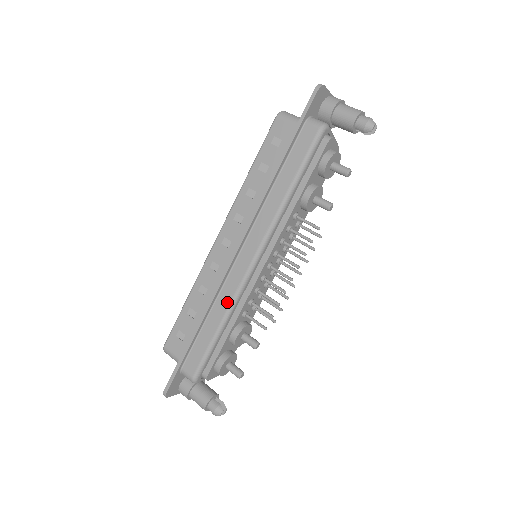
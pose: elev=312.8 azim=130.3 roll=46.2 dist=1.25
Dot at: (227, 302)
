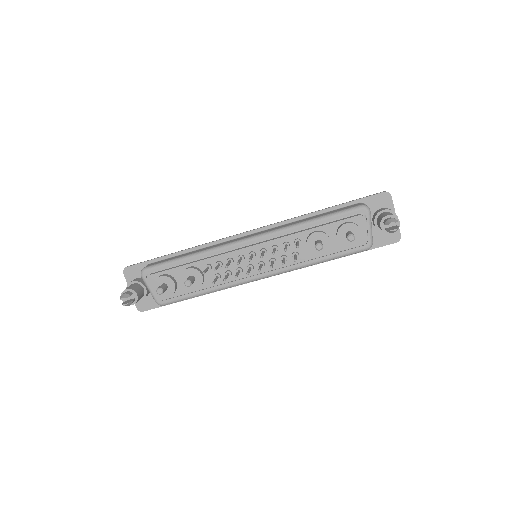
Dot at: (210, 247)
